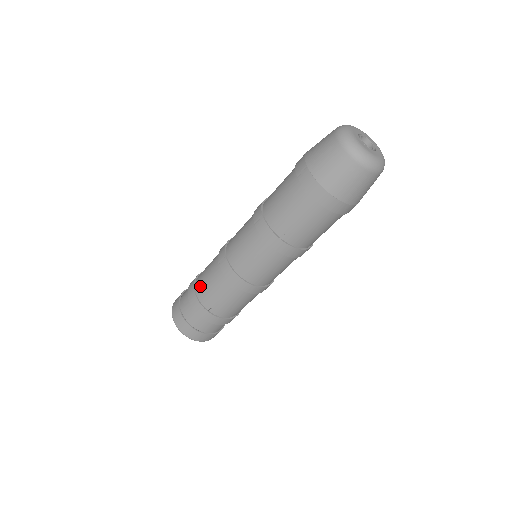
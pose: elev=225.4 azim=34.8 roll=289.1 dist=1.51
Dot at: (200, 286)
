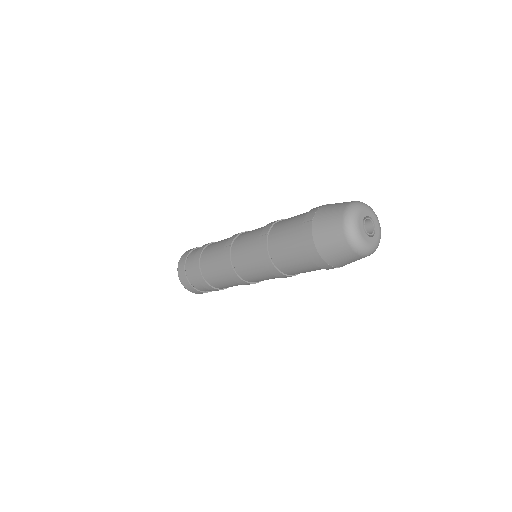
Dot at: (206, 254)
